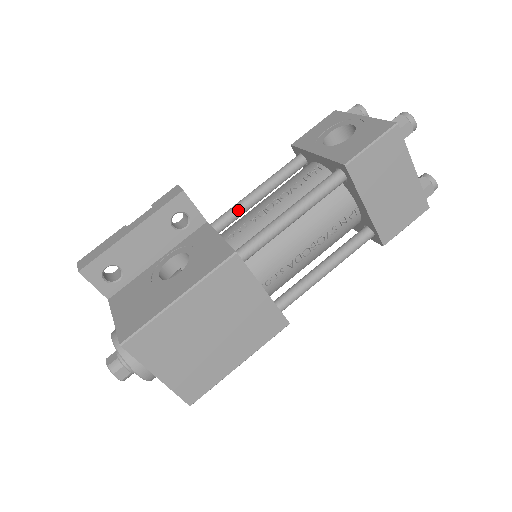
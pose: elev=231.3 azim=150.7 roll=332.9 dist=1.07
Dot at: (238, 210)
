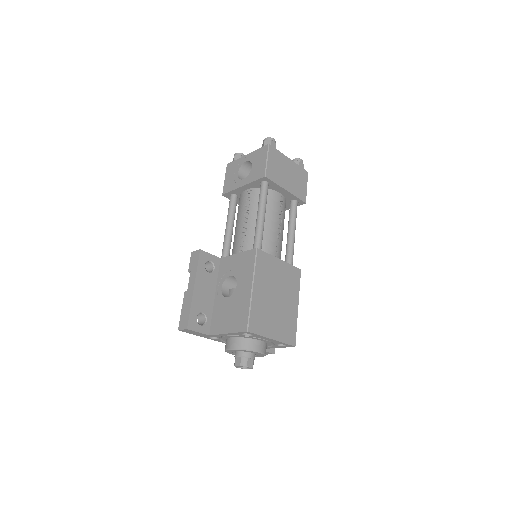
Dot at: (228, 242)
